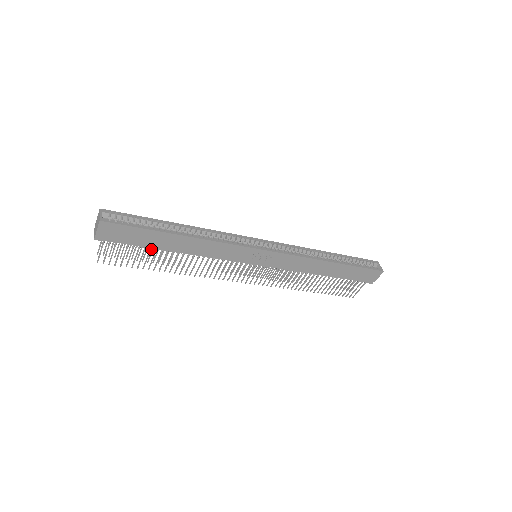
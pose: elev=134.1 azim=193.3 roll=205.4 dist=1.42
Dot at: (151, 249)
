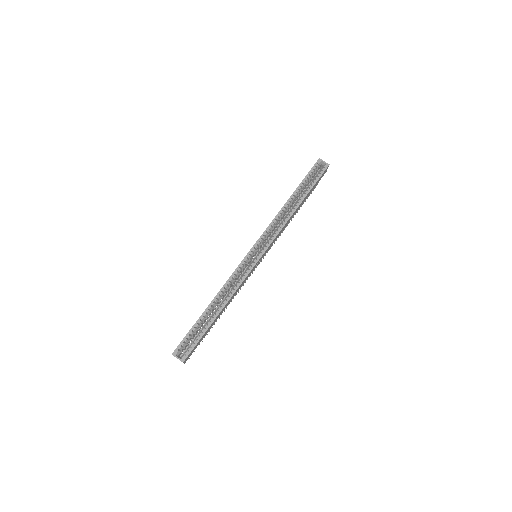
Dot at: occluded
